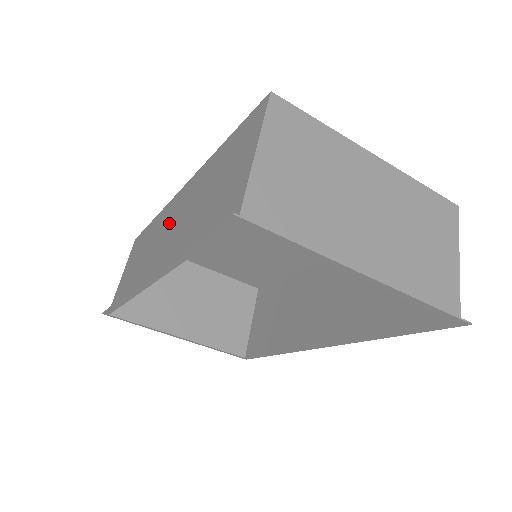
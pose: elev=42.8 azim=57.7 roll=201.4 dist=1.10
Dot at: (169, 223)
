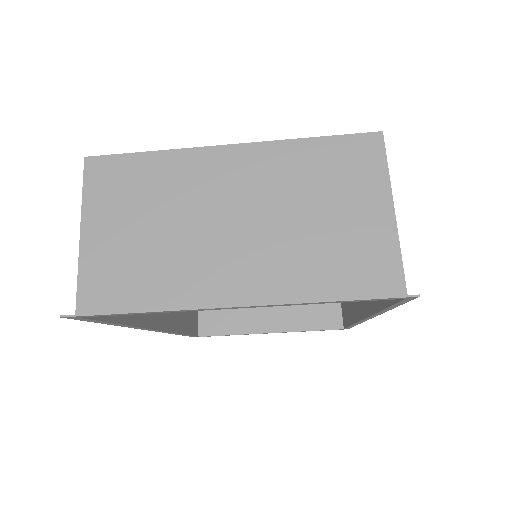
Dot at: occluded
